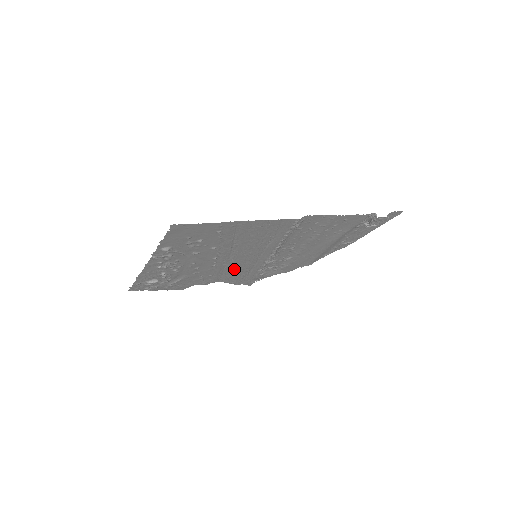
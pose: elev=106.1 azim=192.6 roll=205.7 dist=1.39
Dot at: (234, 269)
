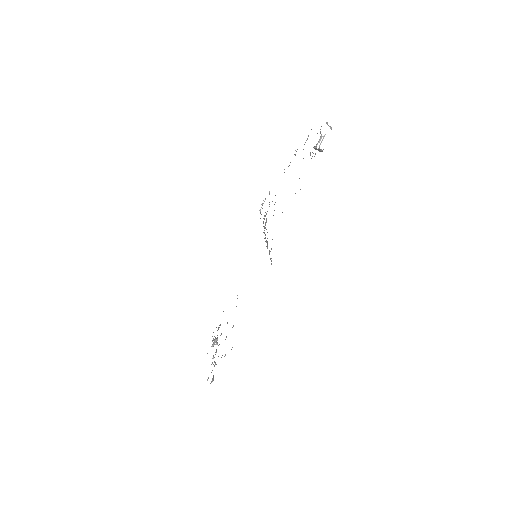
Dot at: occluded
